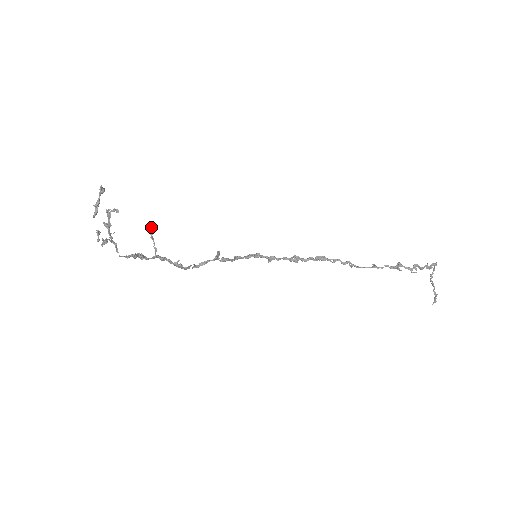
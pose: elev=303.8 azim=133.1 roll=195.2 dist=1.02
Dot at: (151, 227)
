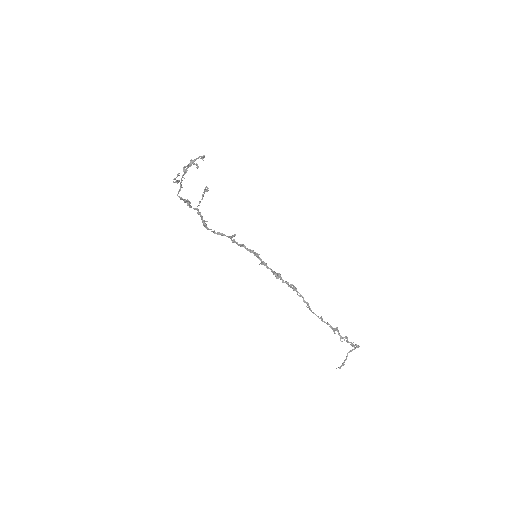
Dot at: (207, 188)
